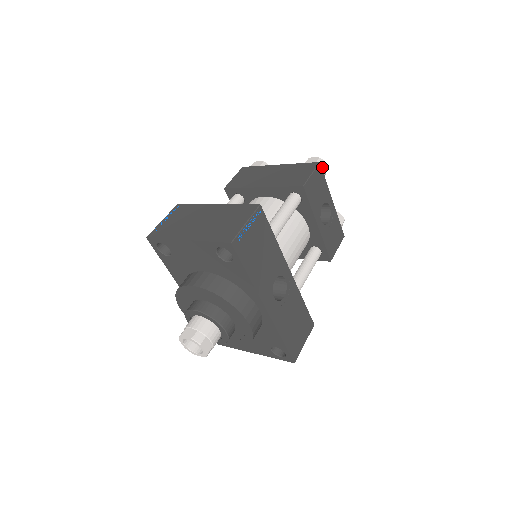
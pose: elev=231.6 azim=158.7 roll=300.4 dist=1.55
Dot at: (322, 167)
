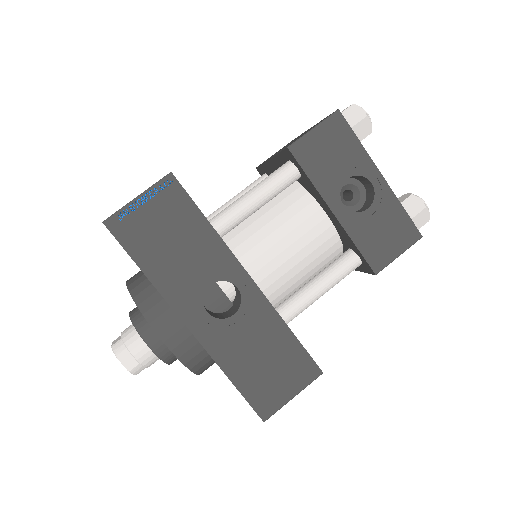
Dot at: (353, 118)
